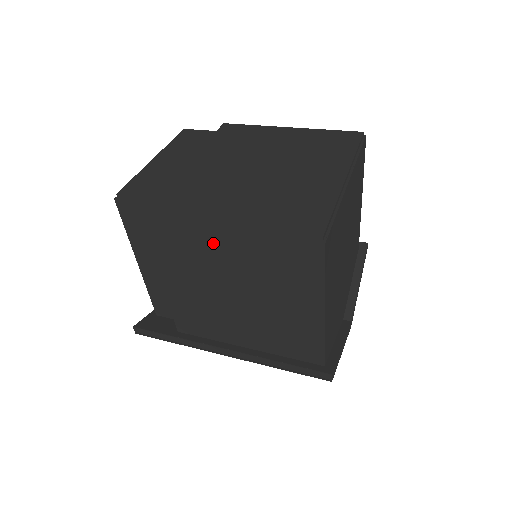
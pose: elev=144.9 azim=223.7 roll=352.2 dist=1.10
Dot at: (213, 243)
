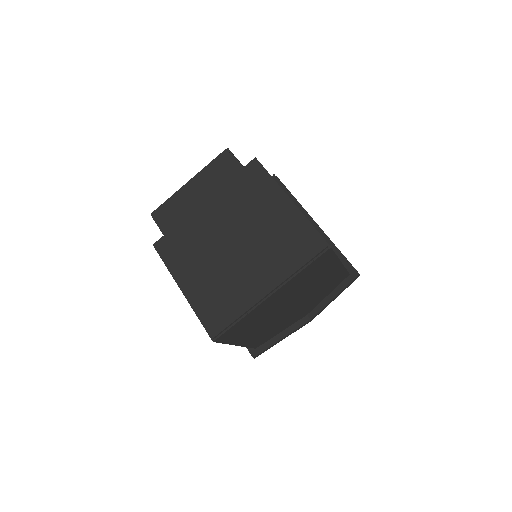
Dot at: occluded
